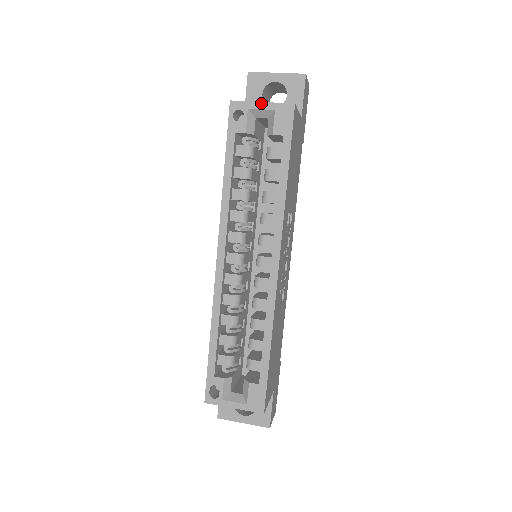
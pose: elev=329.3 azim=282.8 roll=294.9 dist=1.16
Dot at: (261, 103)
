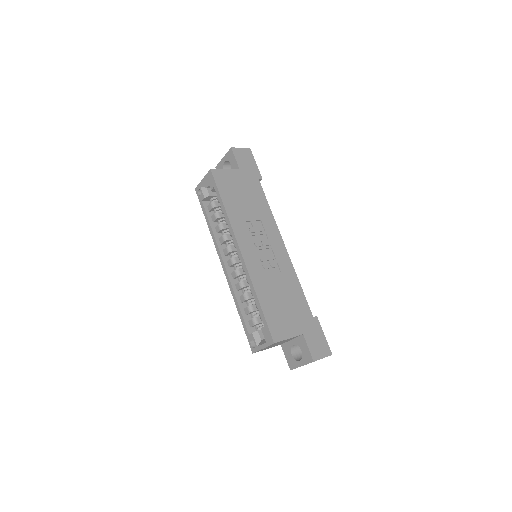
Dot at: (202, 180)
